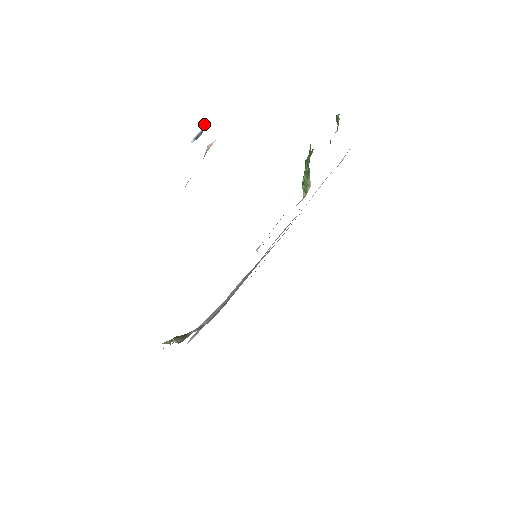
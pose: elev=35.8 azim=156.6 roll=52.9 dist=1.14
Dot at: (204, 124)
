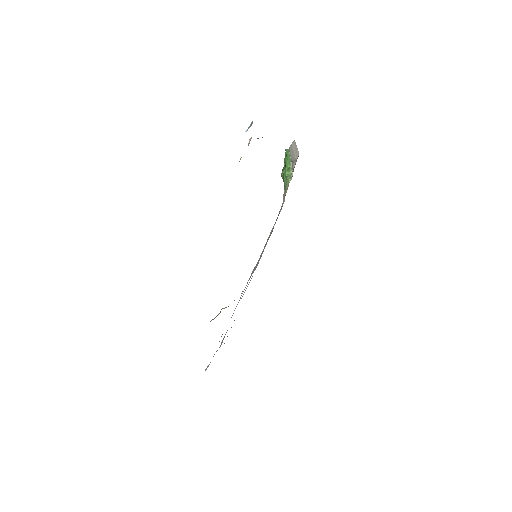
Dot at: (250, 124)
